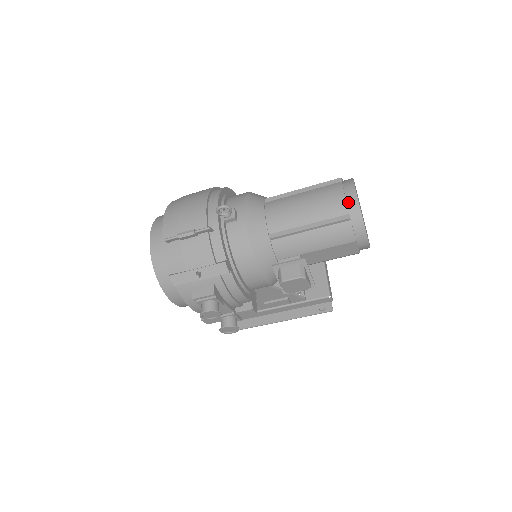
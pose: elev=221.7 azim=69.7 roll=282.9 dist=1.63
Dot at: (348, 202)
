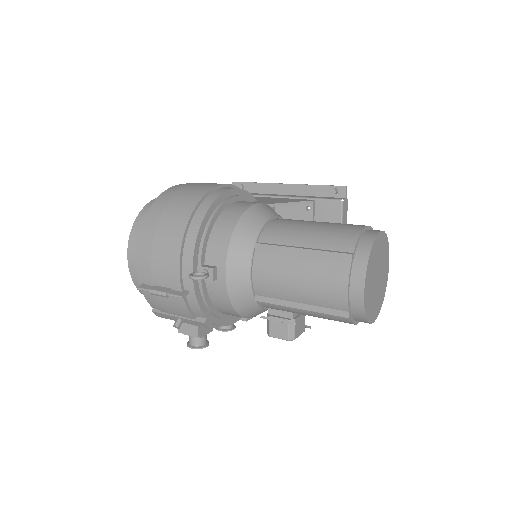
Dot at: (351, 297)
